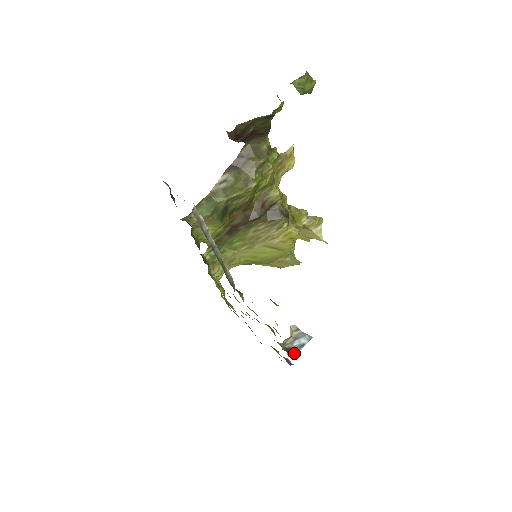
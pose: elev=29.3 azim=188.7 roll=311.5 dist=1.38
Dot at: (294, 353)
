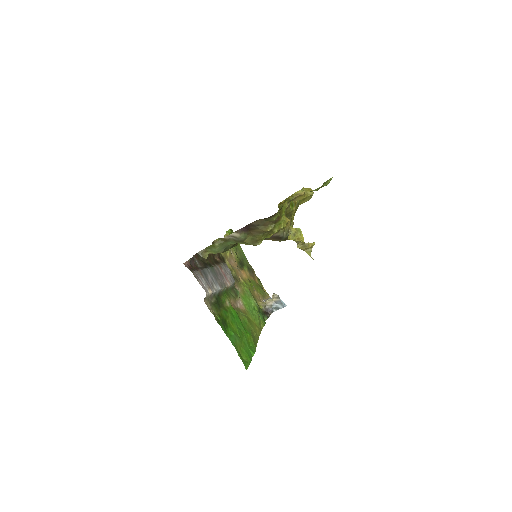
Dot at: (271, 312)
